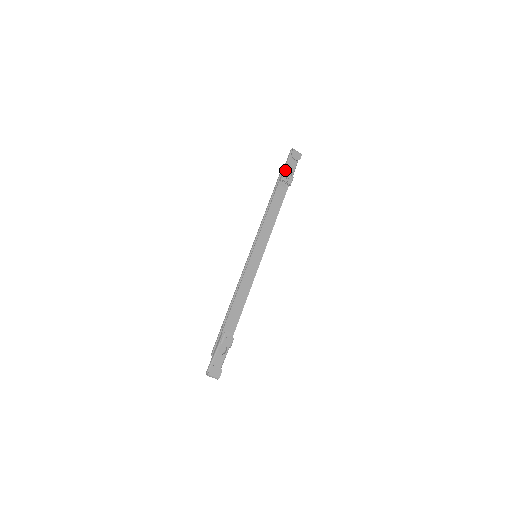
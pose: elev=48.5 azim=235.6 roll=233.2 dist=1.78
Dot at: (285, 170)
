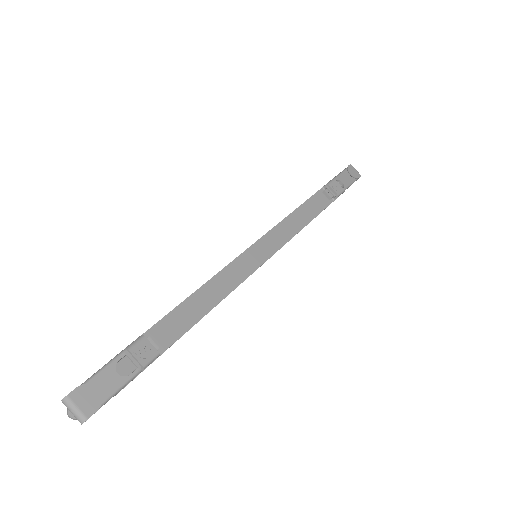
Dot at: (334, 179)
